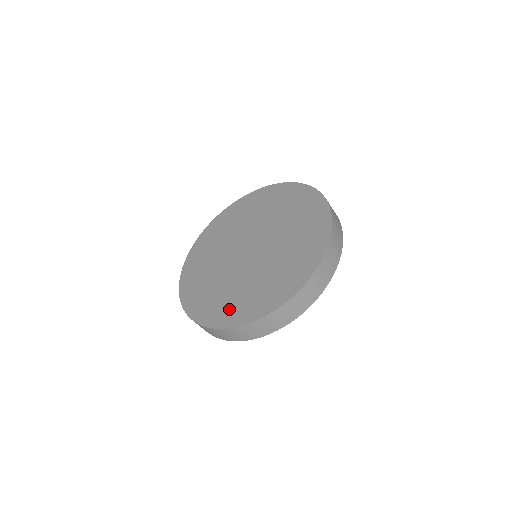
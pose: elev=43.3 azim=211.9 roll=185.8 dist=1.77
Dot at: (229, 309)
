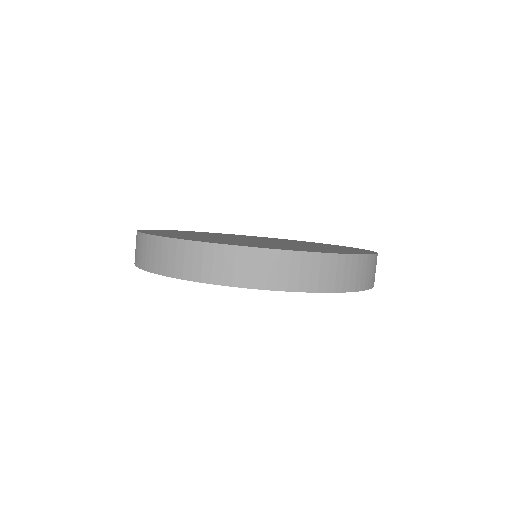
Dot at: (180, 236)
